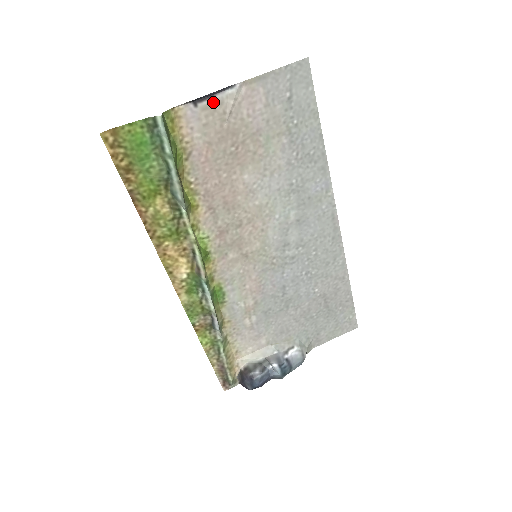
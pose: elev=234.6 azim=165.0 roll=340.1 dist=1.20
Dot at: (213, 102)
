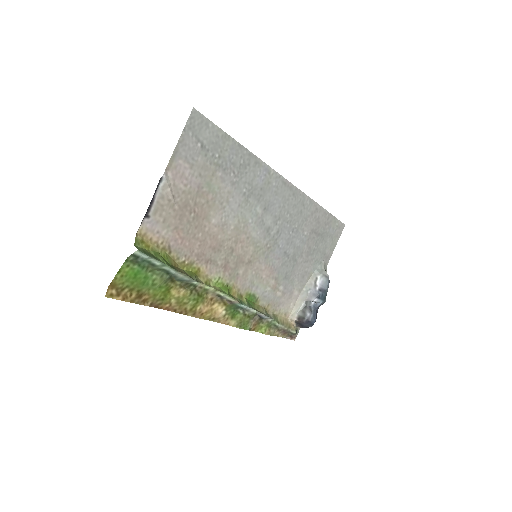
Dot at: (157, 202)
